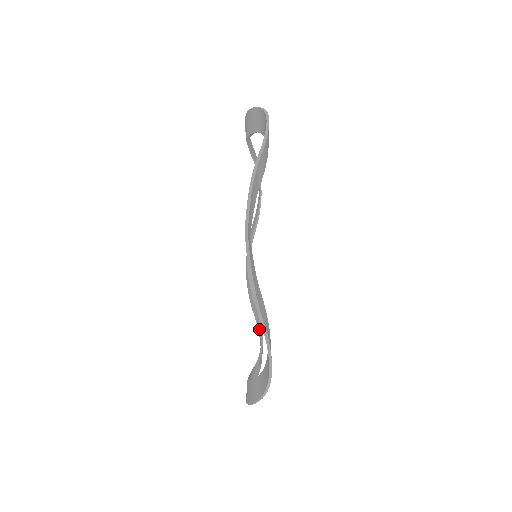
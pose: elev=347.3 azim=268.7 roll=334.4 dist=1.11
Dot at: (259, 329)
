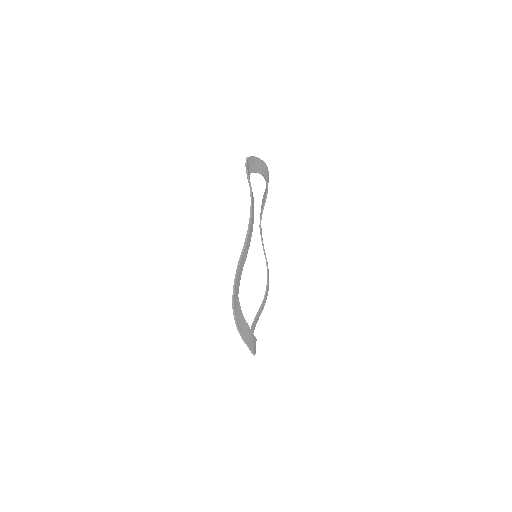
Dot at: occluded
